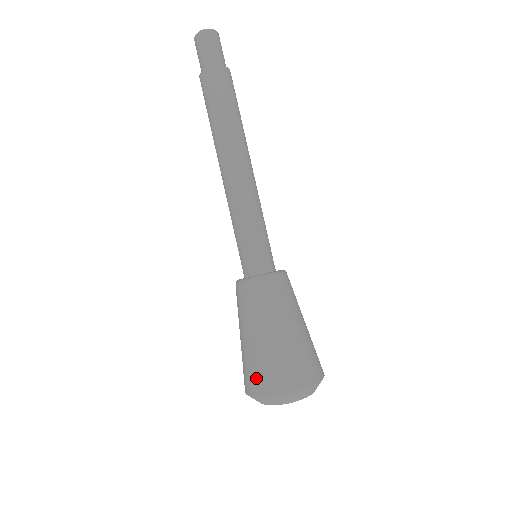
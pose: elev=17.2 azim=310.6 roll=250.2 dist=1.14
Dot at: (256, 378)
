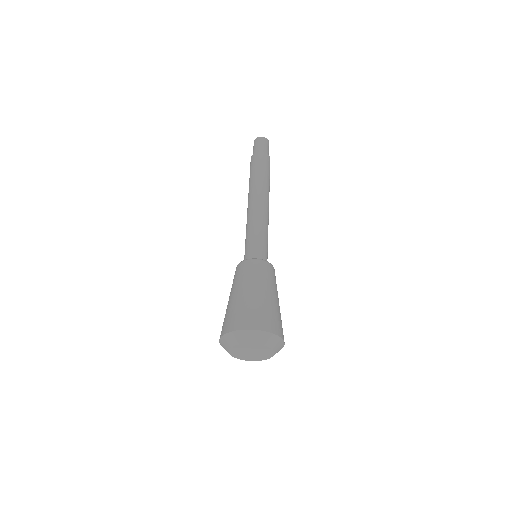
Dot at: (255, 317)
